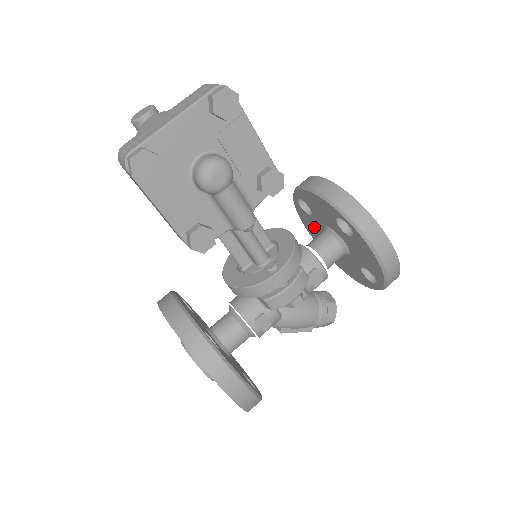
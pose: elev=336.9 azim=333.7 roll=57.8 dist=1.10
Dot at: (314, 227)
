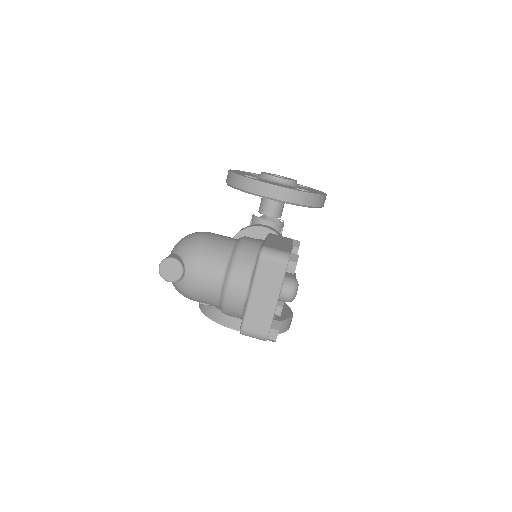
Dot at: occluded
